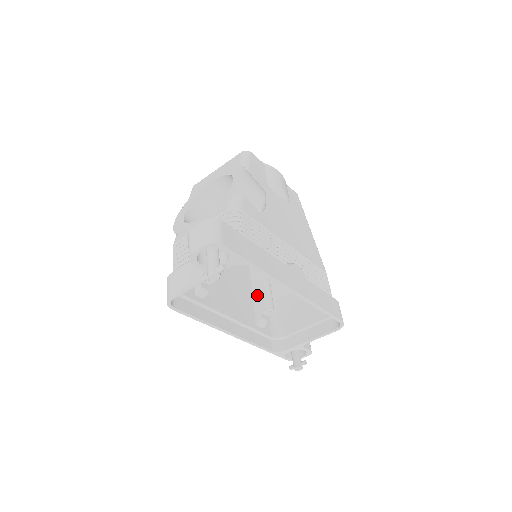
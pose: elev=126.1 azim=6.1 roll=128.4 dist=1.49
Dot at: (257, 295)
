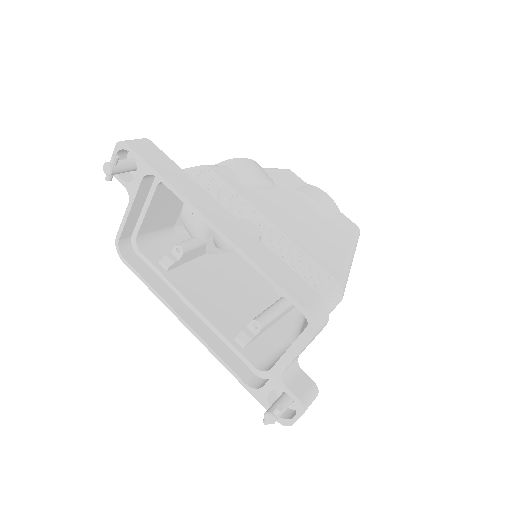
Dot at: occluded
